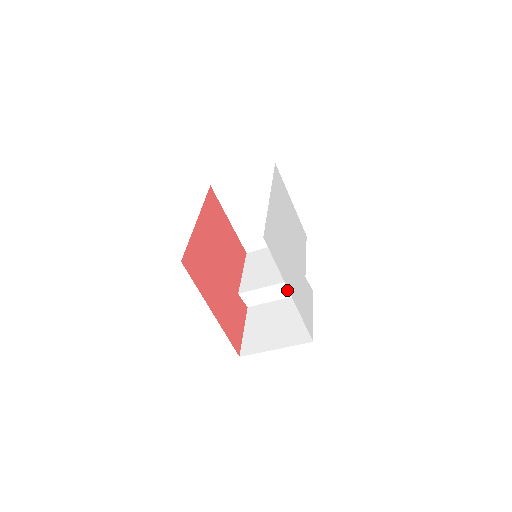
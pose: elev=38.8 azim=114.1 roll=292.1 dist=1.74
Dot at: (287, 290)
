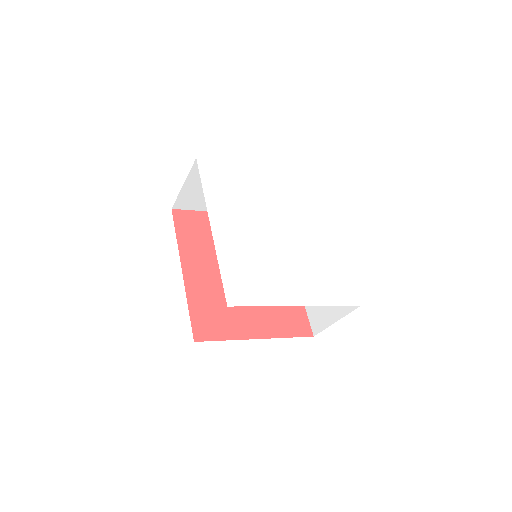
Dot at: occluded
